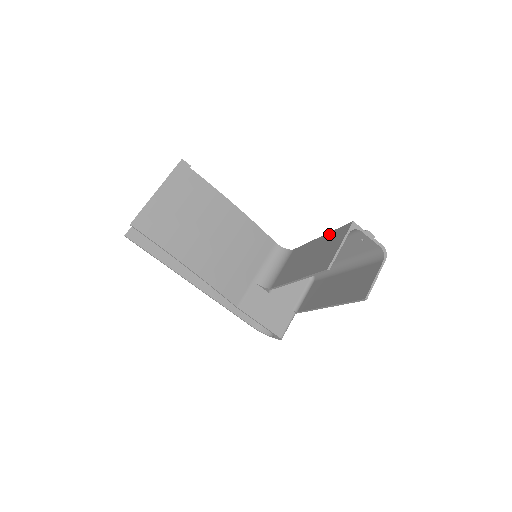
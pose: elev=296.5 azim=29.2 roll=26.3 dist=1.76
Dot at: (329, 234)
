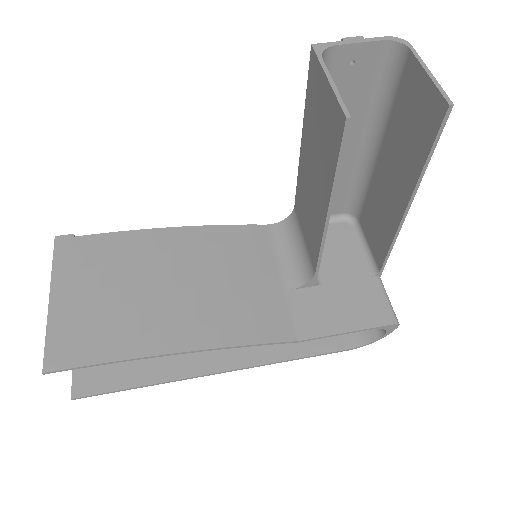
Dot at: (305, 115)
